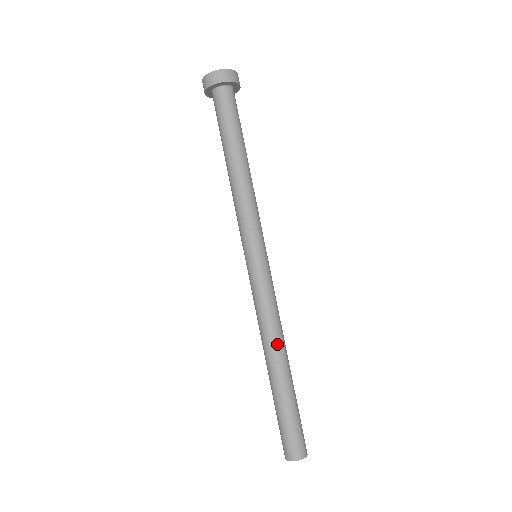
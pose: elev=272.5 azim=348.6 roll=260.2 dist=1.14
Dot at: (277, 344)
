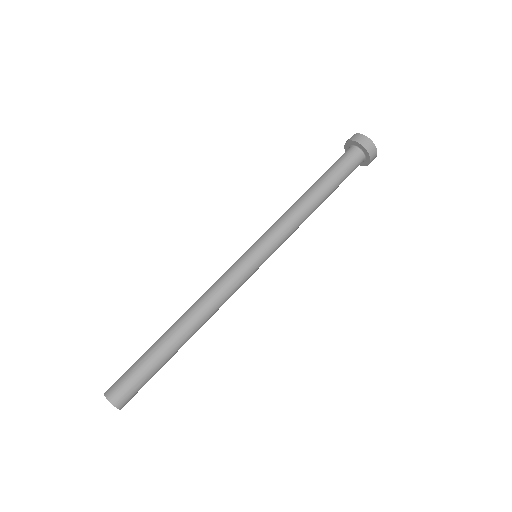
Dot at: (191, 309)
